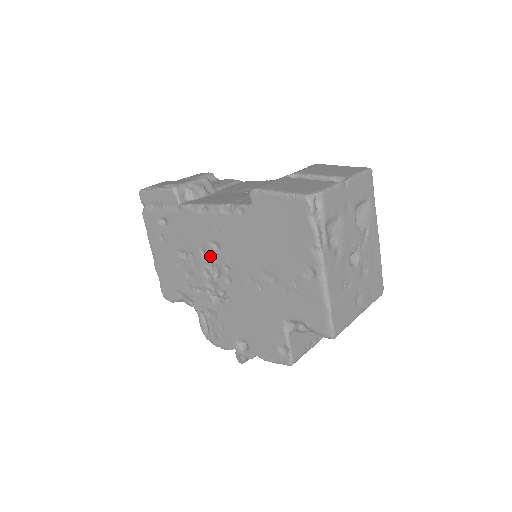
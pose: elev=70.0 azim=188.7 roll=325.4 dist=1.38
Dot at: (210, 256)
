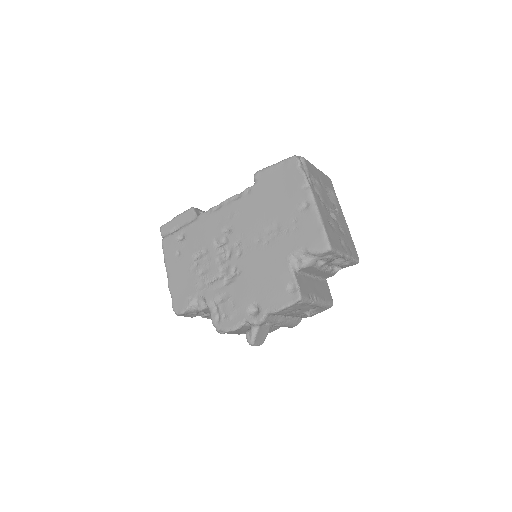
Dot at: (222, 244)
